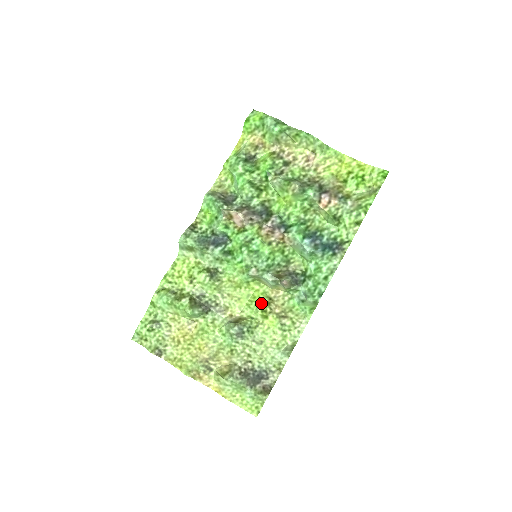
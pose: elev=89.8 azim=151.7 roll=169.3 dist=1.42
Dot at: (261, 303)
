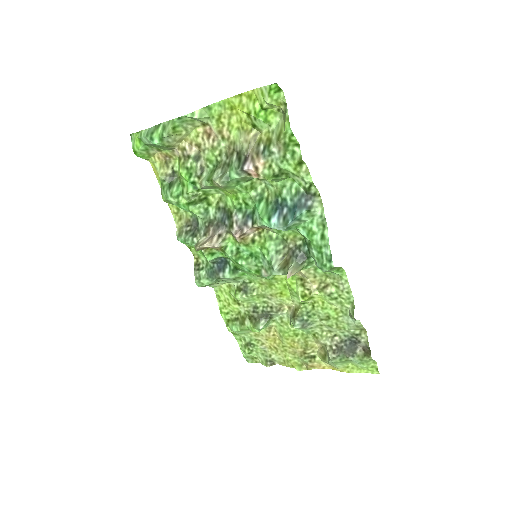
Dot at: (297, 289)
